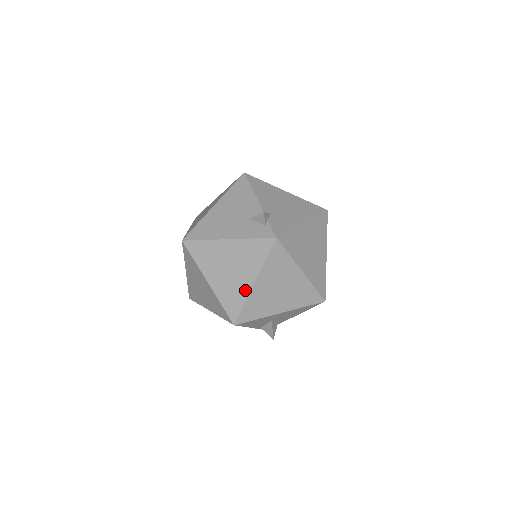
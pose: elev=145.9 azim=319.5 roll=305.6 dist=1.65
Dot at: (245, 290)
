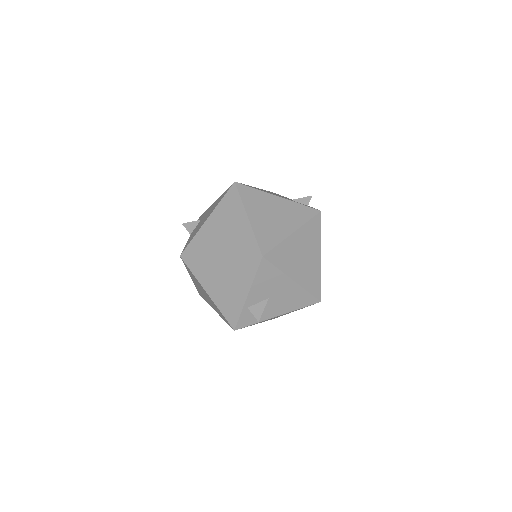
Dot at: (283, 234)
